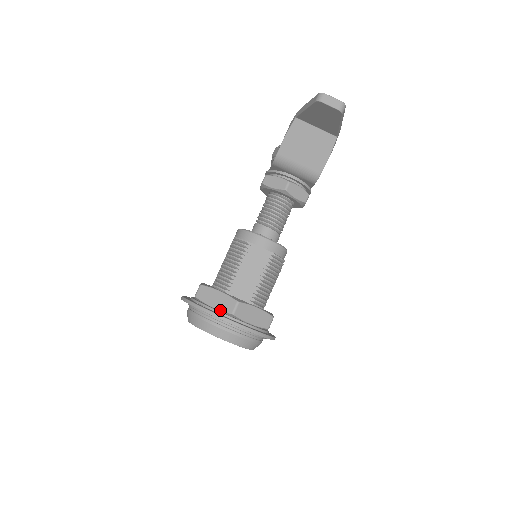
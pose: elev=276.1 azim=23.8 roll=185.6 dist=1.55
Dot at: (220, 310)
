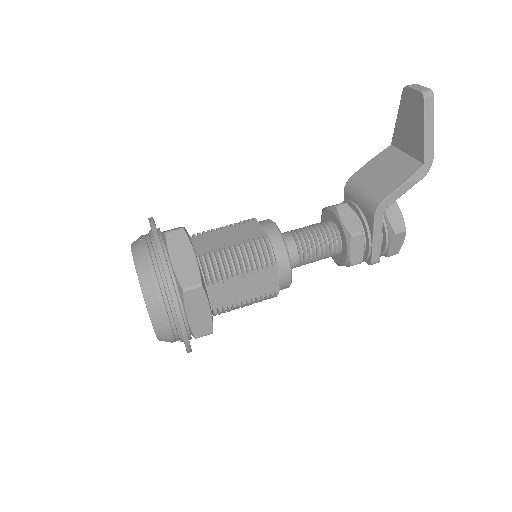
Dot at: occluded
